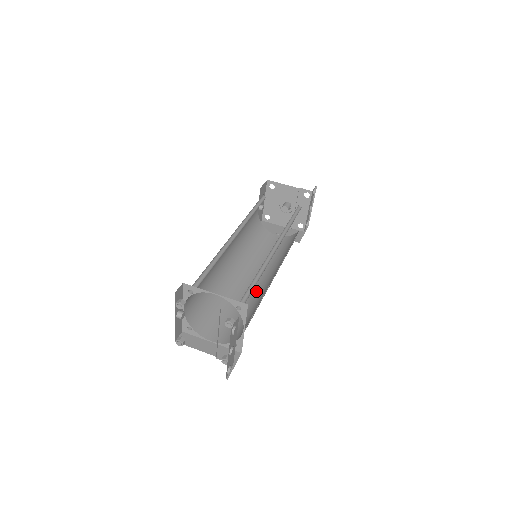
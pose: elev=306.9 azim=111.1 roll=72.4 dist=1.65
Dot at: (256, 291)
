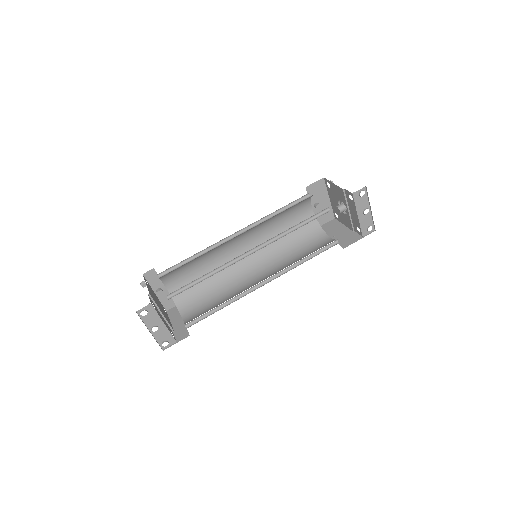
Dot at: (247, 288)
